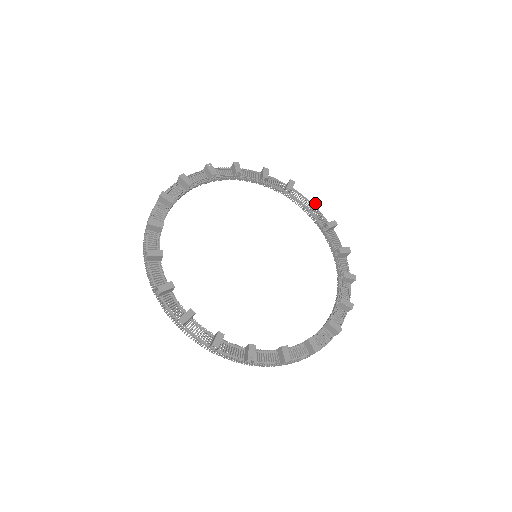
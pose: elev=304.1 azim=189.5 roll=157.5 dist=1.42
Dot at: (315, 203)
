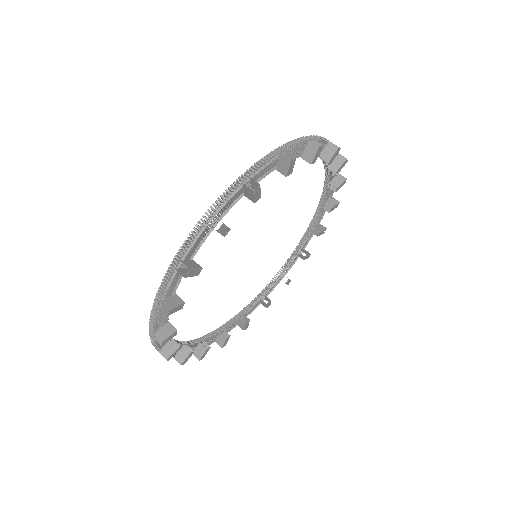
Dot at: (341, 186)
